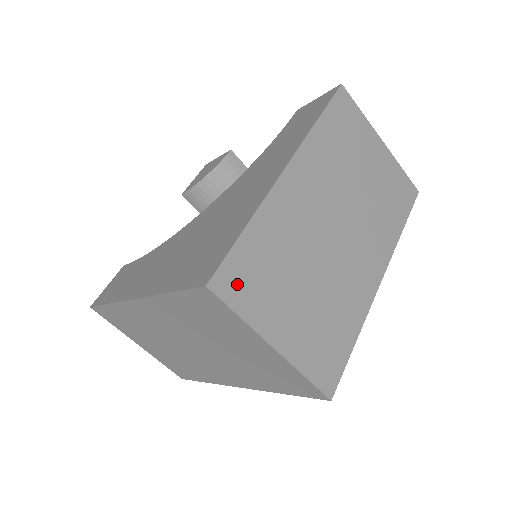
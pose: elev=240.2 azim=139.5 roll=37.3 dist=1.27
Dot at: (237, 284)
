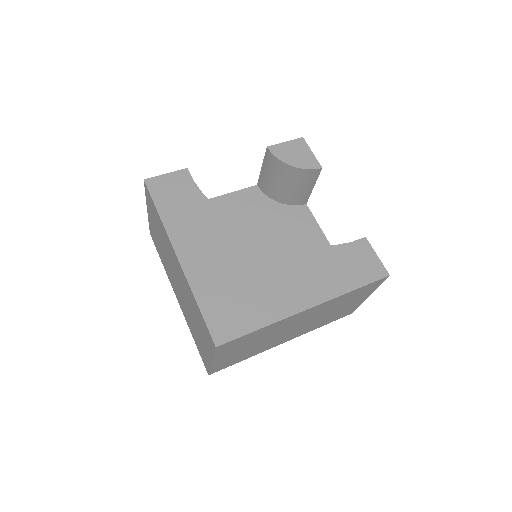
Dot at: (228, 346)
